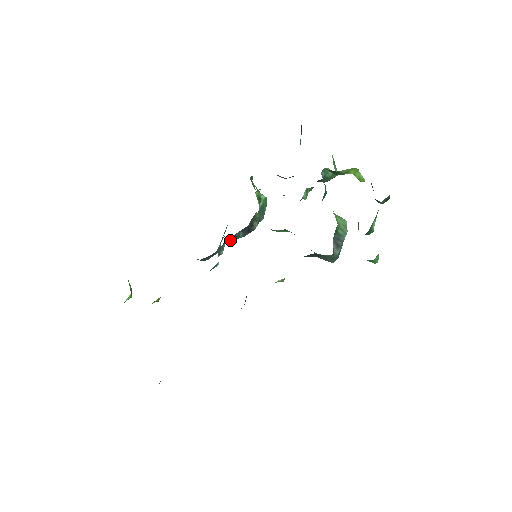
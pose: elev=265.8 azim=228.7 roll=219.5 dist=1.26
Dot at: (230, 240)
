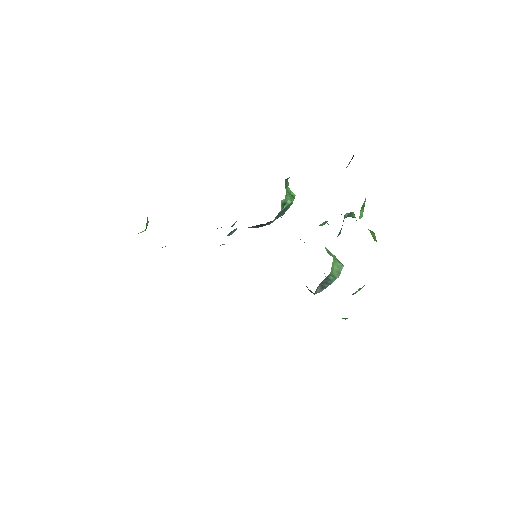
Dot at: occluded
